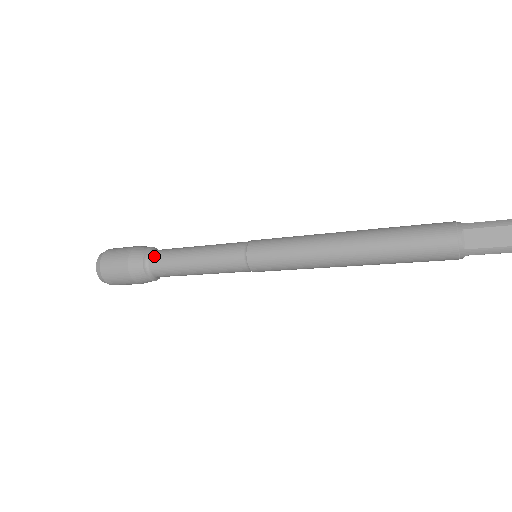
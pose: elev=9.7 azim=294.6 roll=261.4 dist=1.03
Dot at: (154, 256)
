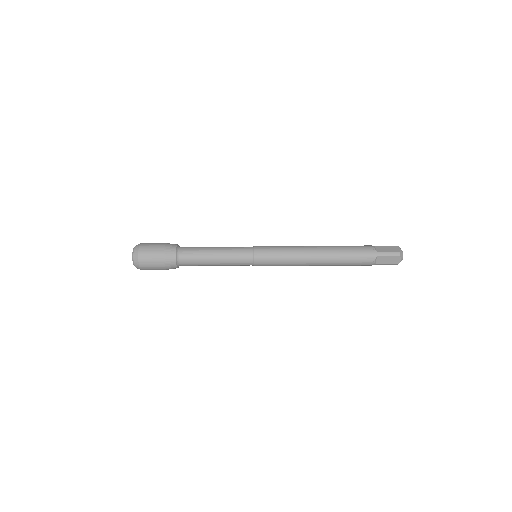
Dot at: (185, 247)
